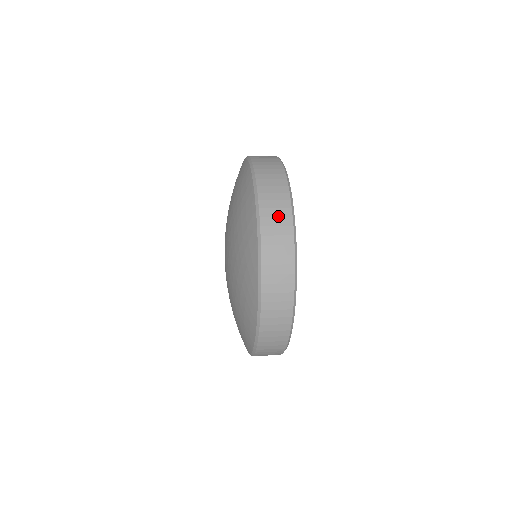
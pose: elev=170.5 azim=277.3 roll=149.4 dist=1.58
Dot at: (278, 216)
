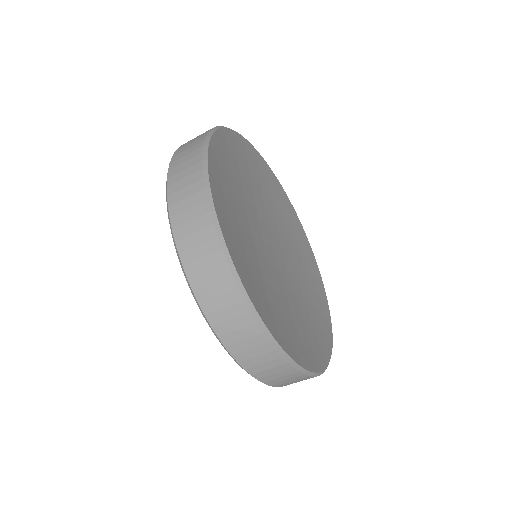
Dot at: occluded
